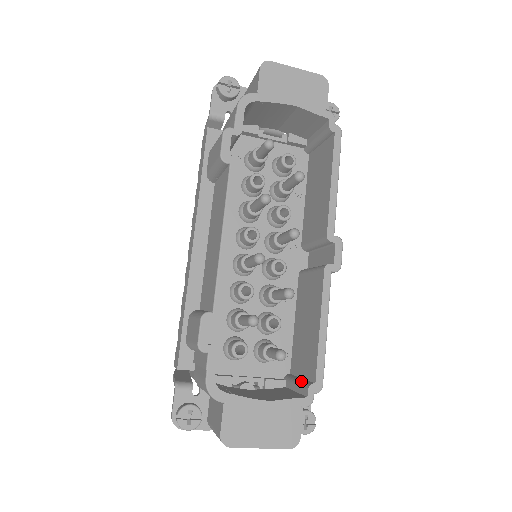
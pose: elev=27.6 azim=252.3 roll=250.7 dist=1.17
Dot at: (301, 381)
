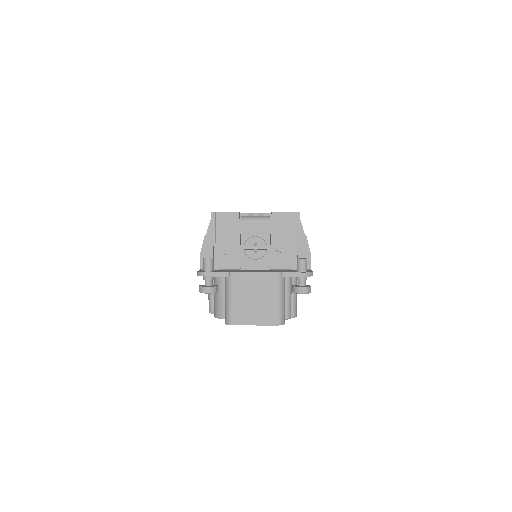
Dot at: occluded
